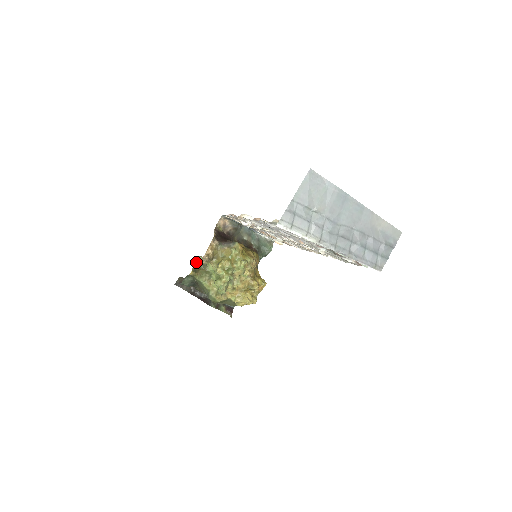
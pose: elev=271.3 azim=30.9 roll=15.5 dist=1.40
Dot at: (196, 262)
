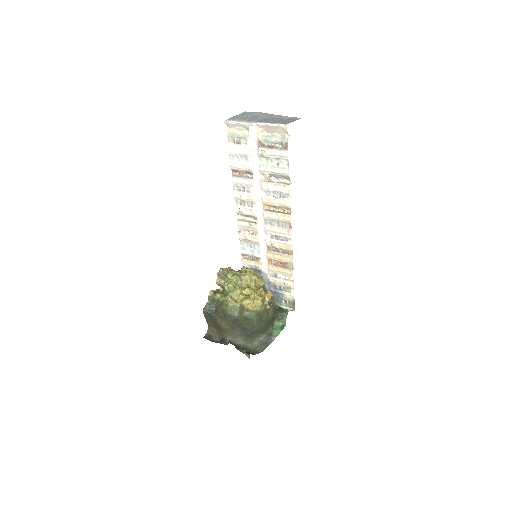
Dot at: (217, 289)
